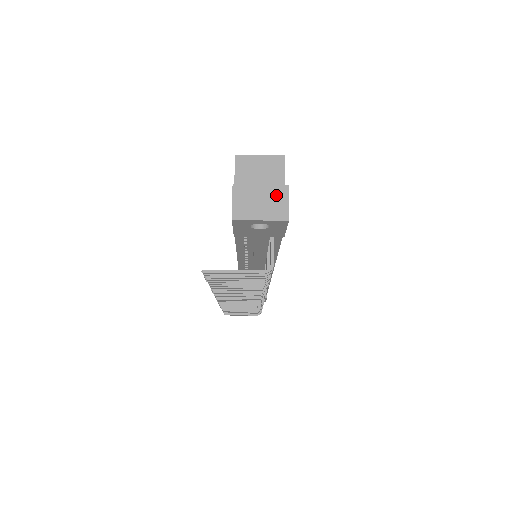
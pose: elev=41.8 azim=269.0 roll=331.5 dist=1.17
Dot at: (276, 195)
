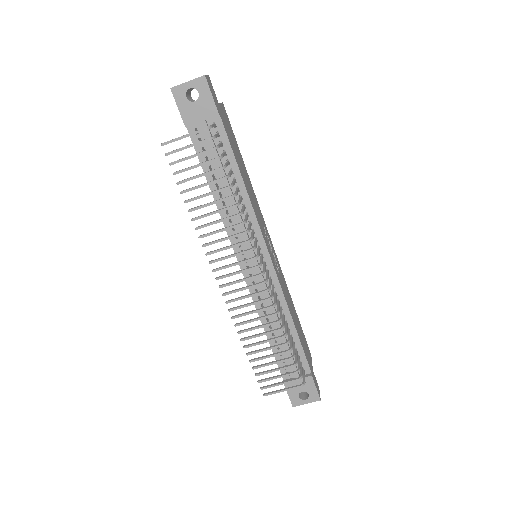
Dot at: occluded
